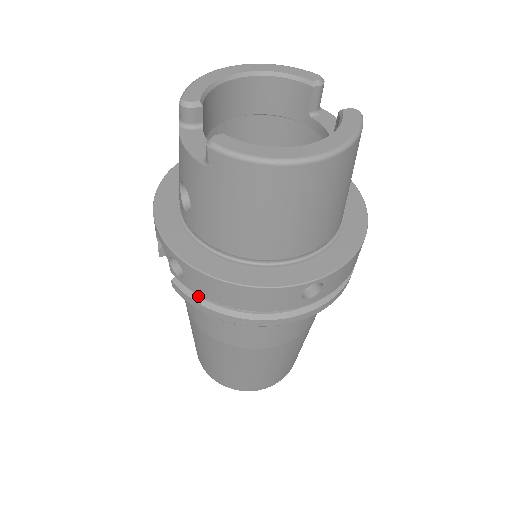
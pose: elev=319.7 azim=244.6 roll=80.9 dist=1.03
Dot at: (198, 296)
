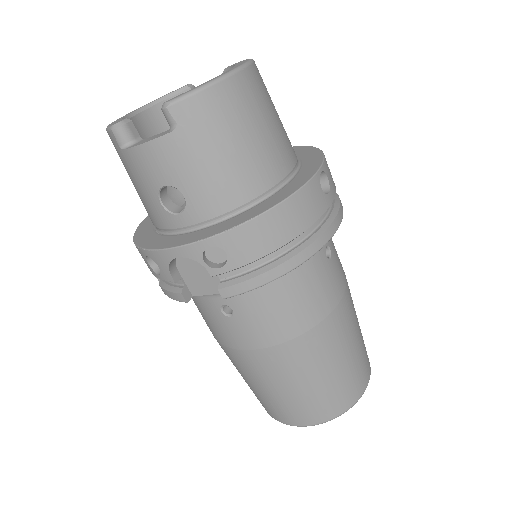
Dot at: (252, 272)
